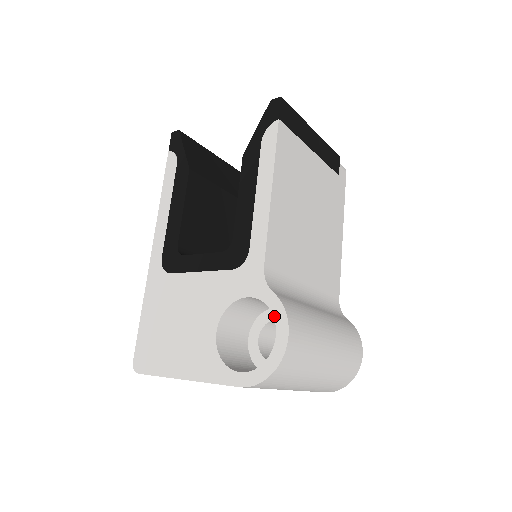
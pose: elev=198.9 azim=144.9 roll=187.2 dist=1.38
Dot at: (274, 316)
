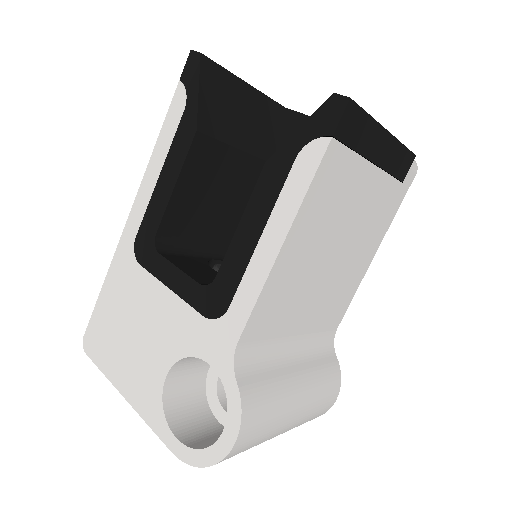
Dot at: (228, 410)
